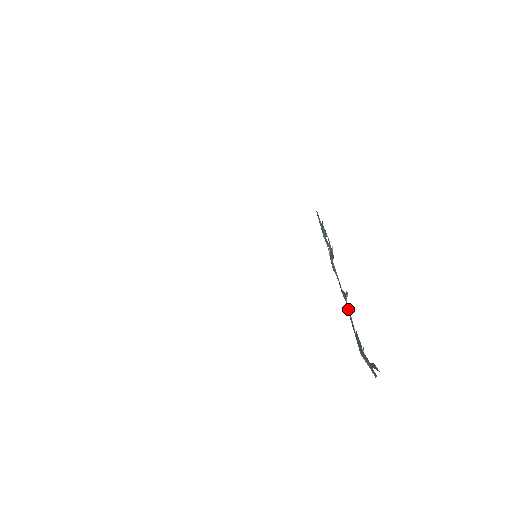
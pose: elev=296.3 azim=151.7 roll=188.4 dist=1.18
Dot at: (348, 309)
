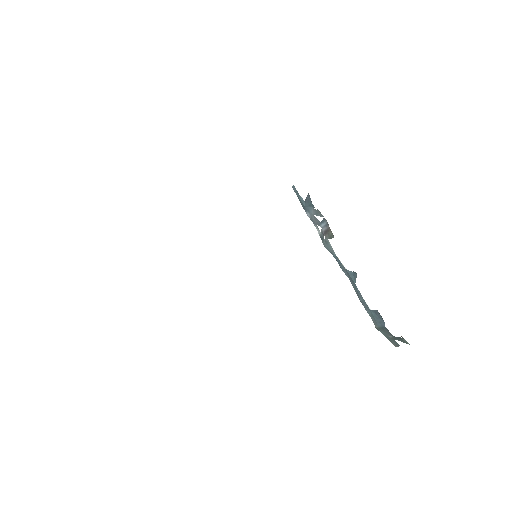
Dot at: occluded
